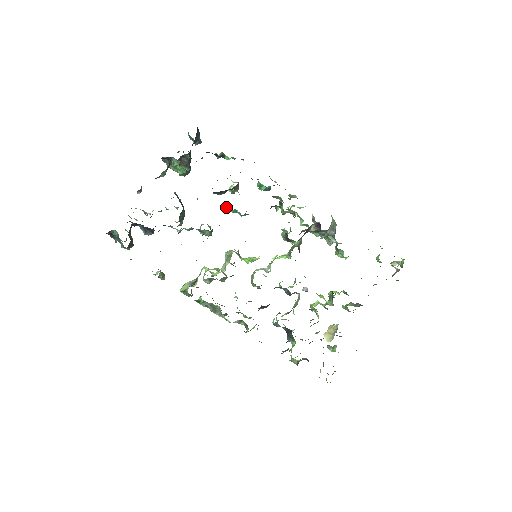
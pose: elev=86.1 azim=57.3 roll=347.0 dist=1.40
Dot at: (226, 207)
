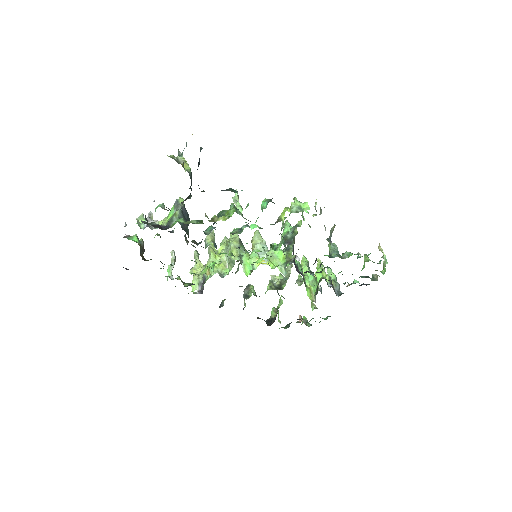
Dot at: occluded
